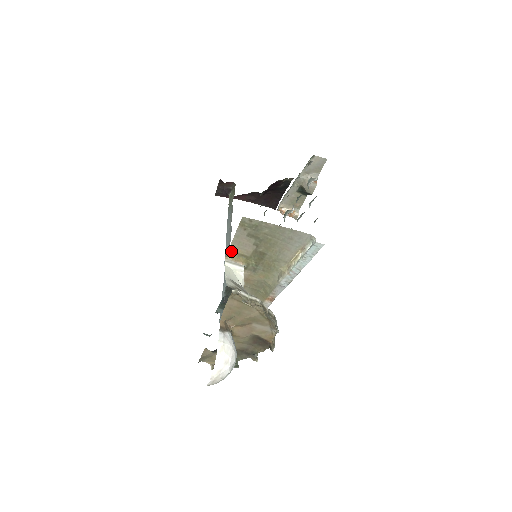
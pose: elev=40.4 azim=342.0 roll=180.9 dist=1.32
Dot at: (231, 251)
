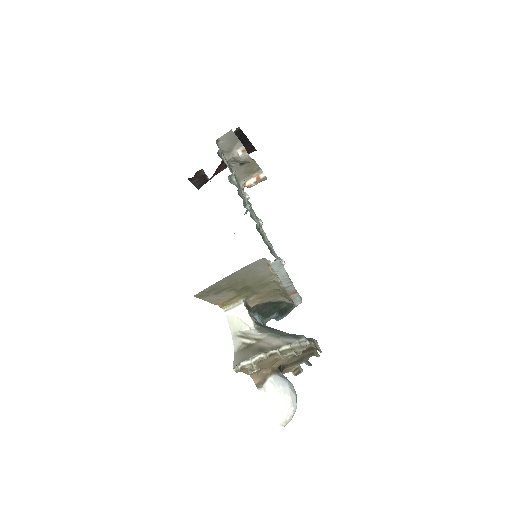
Dot at: (220, 304)
